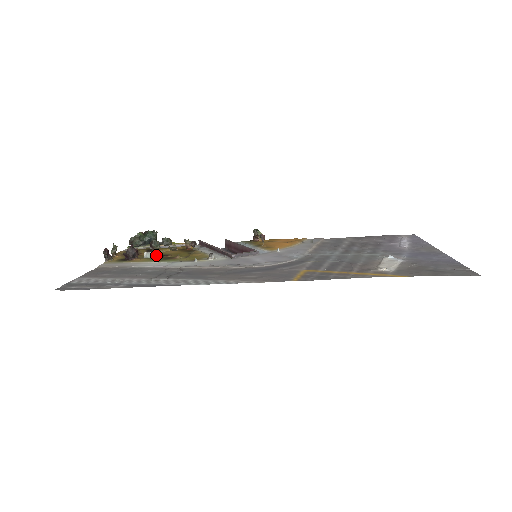
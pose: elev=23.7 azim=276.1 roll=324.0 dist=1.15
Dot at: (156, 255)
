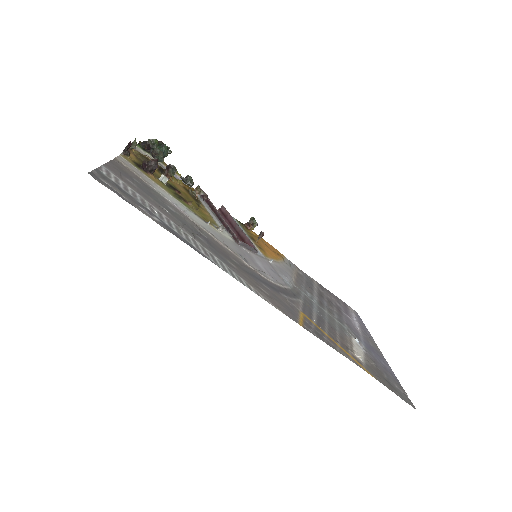
Dot at: (168, 183)
